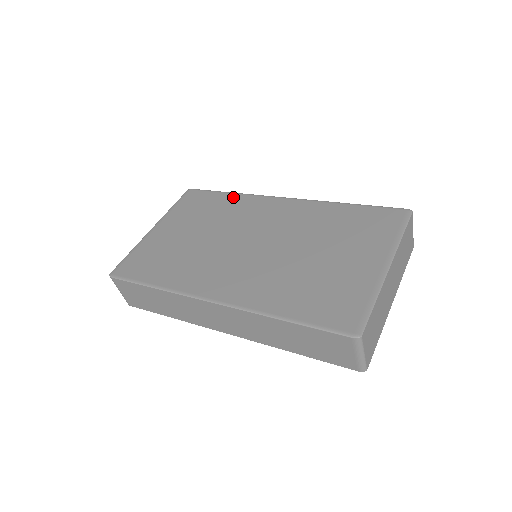
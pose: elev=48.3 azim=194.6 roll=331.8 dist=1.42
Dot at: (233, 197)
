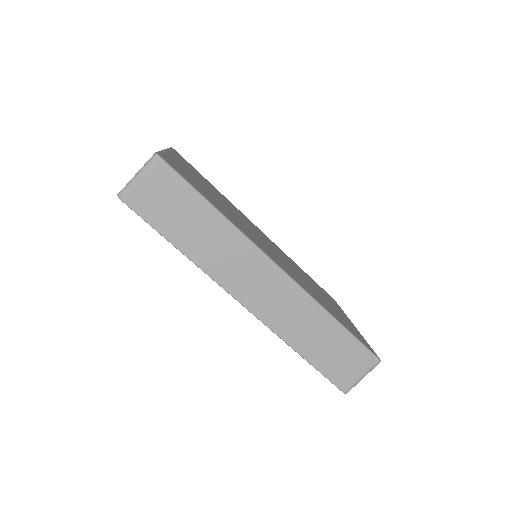
Dot at: occluded
